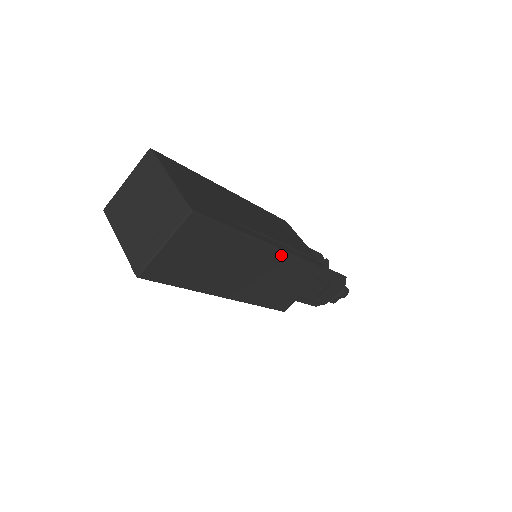
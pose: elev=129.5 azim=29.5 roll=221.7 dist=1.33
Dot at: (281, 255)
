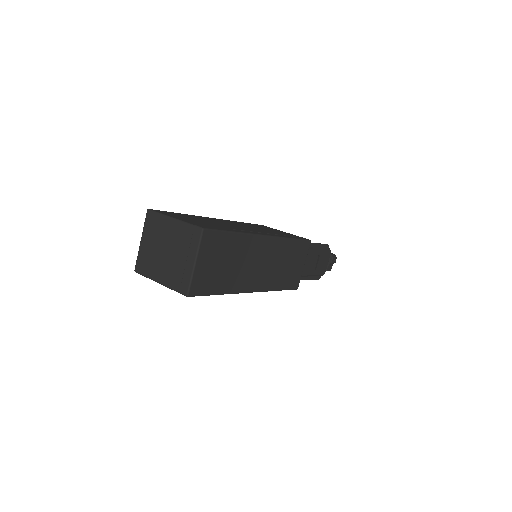
Dot at: (274, 241)
